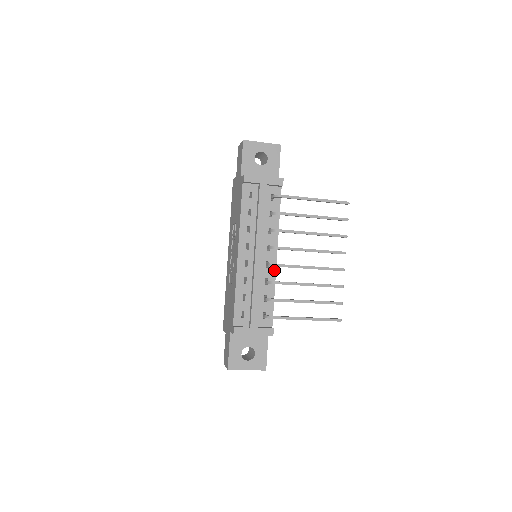
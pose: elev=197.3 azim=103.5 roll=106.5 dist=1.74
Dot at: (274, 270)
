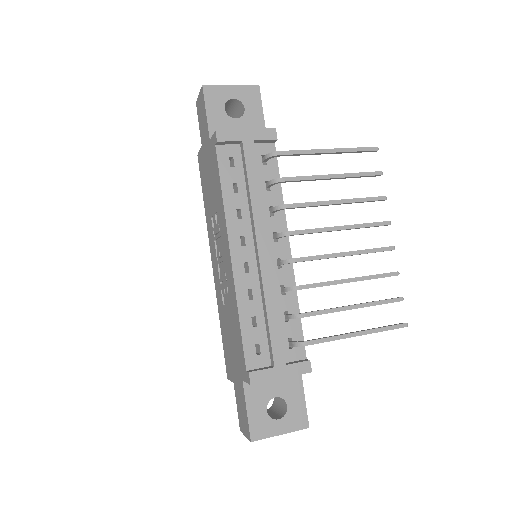
Dot at: (290, 270)
